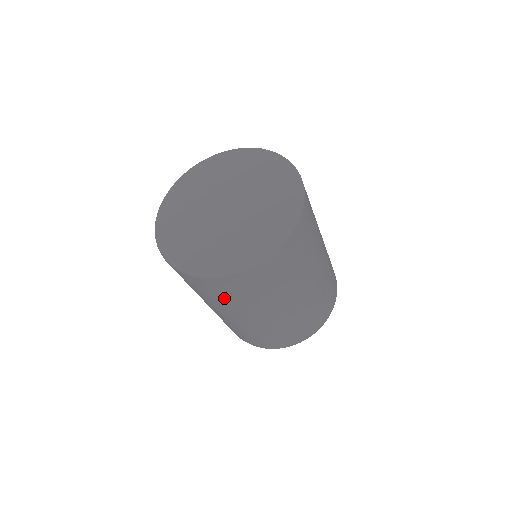
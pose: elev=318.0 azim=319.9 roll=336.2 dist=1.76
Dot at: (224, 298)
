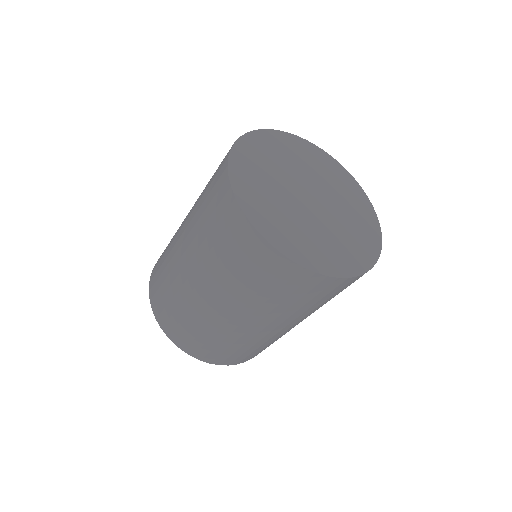
Dot at: (212, 231)
